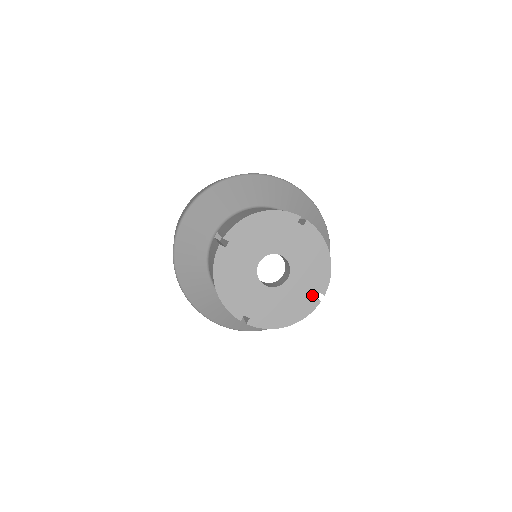
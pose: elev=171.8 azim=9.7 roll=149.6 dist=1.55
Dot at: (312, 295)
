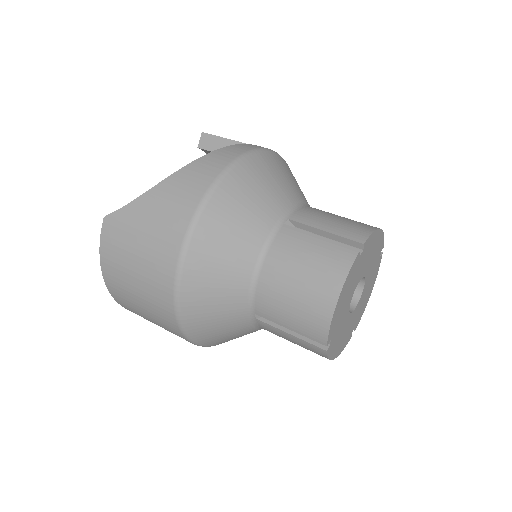
Dot at: (378, 260)
